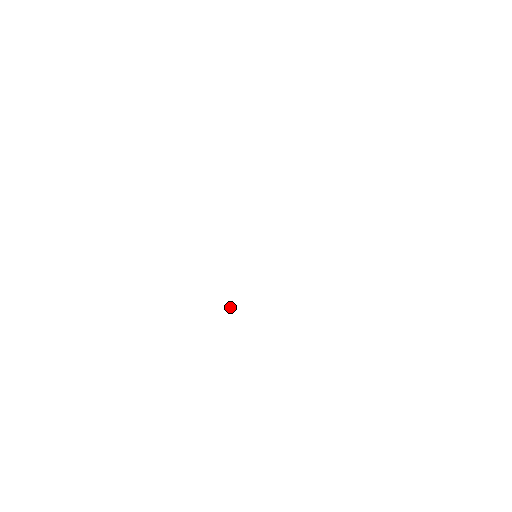
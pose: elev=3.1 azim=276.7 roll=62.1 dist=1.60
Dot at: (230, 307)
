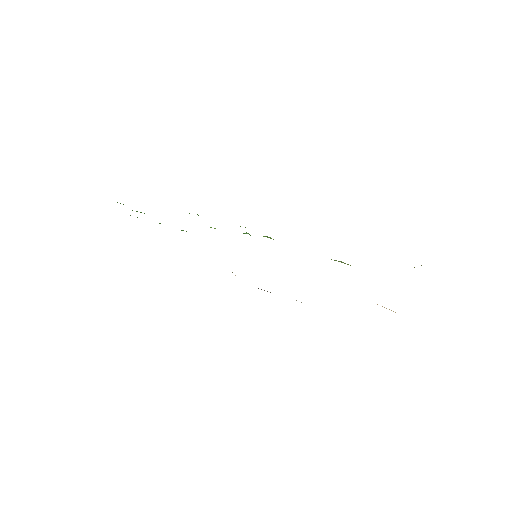
Dot at: occluded
